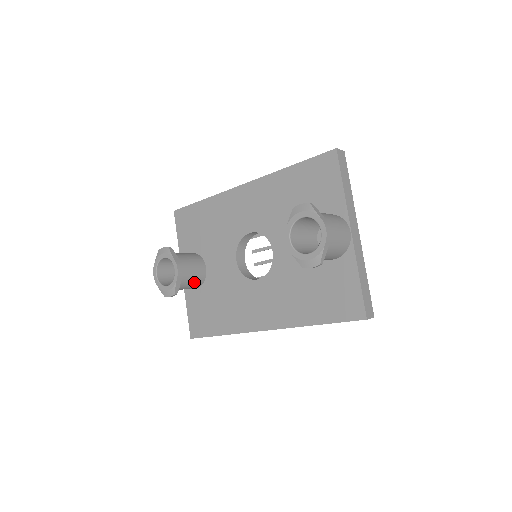
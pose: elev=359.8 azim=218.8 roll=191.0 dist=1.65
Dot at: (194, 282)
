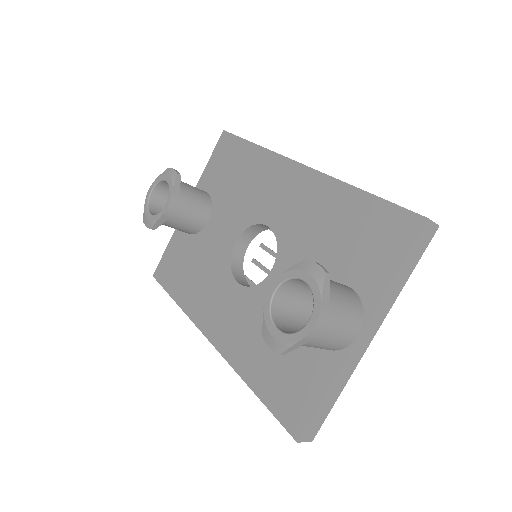
Dot at: (184, 228)
